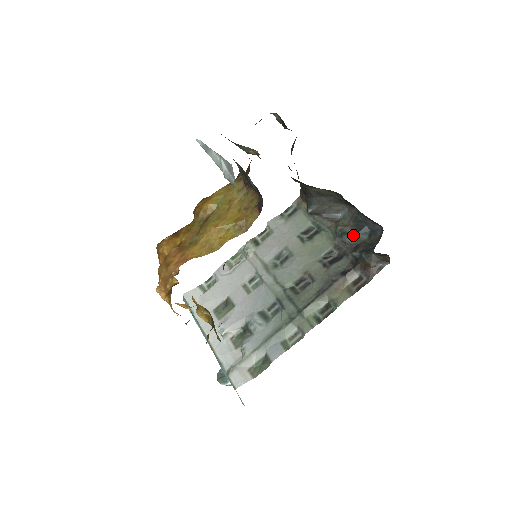
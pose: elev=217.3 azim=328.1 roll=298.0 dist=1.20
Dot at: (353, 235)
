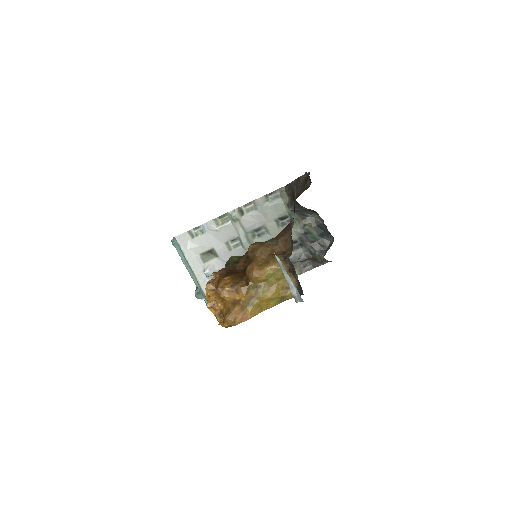
Dot at: (314, 236)
